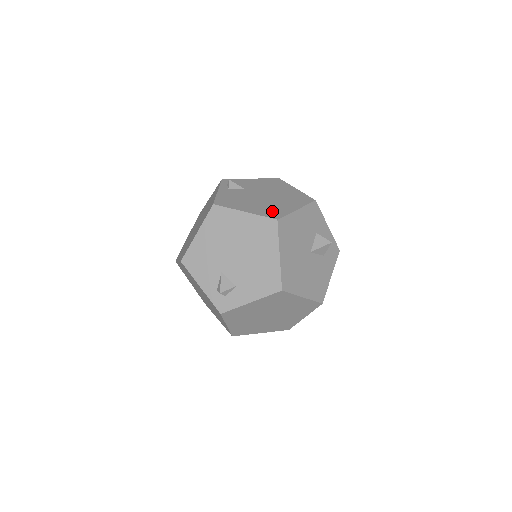
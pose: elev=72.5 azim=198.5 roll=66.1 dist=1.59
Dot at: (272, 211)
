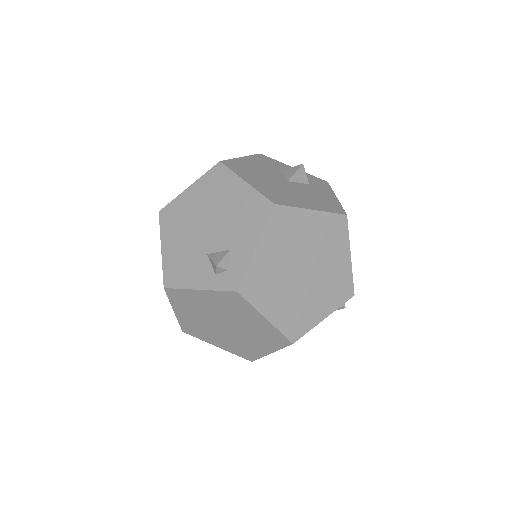
Dot at: occluded
